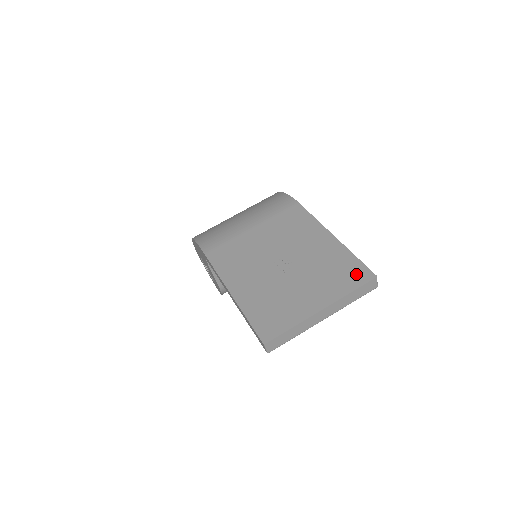
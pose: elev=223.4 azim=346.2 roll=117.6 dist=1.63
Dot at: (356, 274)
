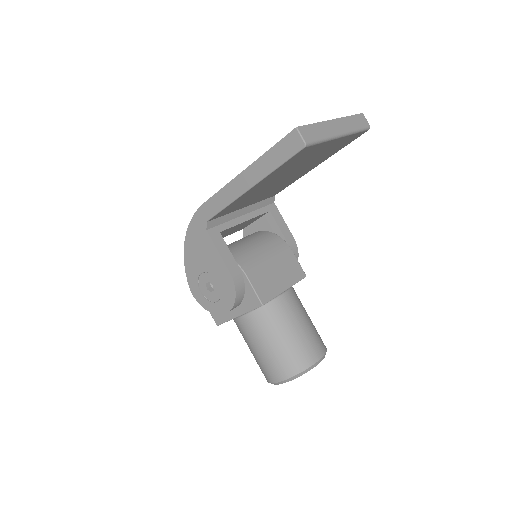
Dot at: occluded
